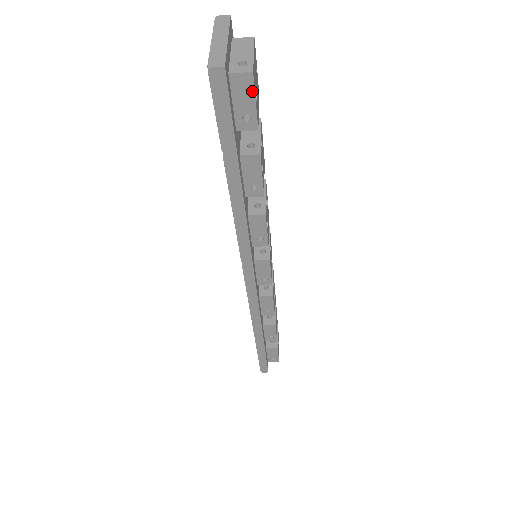
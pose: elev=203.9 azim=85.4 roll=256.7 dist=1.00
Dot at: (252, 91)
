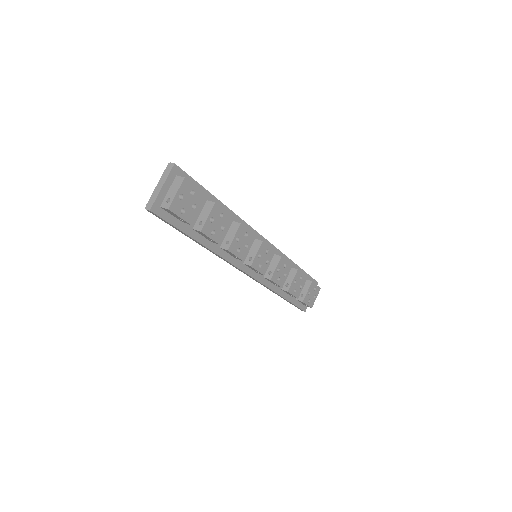
Dot at: (174, 214)
